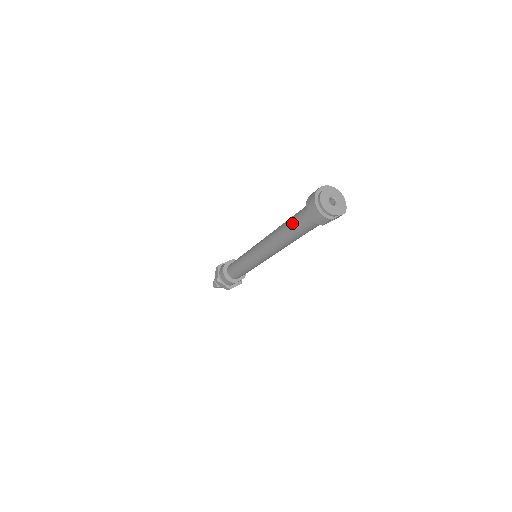
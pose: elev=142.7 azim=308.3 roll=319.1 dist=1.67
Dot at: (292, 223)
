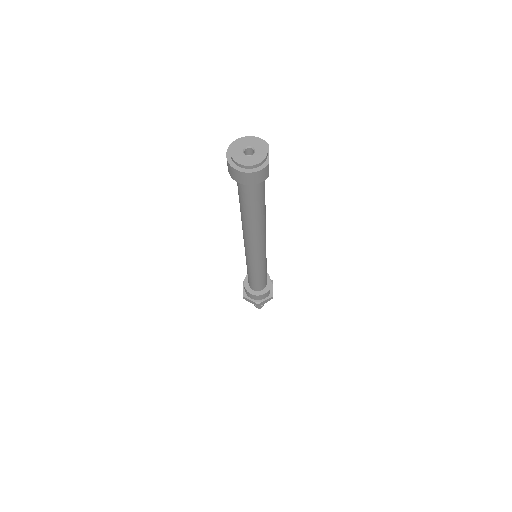
Dot at: (247, 206)
